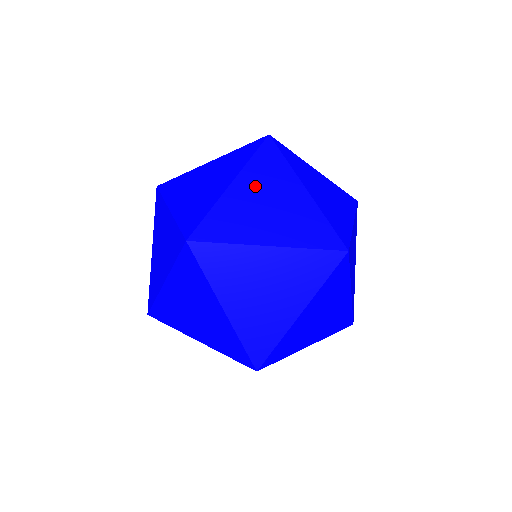
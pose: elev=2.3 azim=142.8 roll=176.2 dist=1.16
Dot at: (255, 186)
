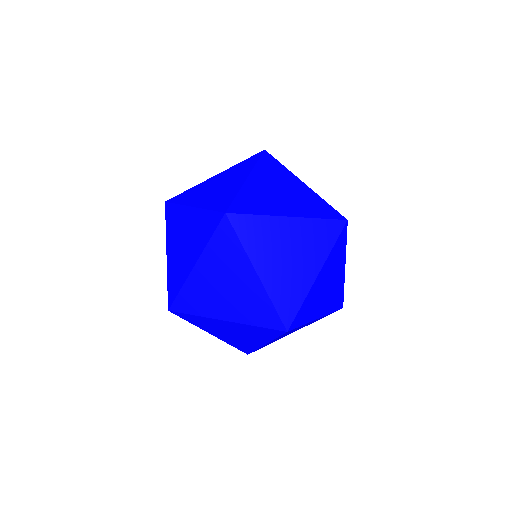
Dot at: (266, 180)
